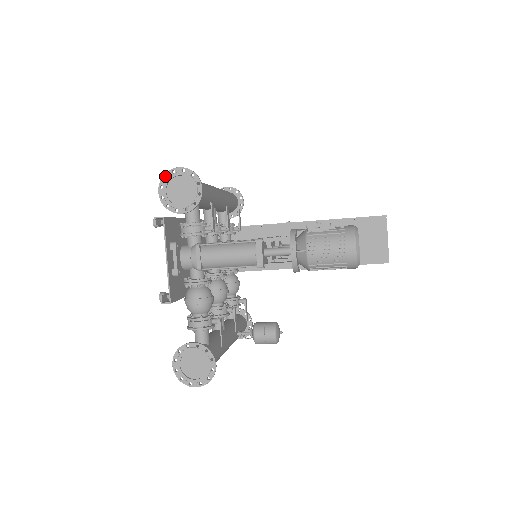
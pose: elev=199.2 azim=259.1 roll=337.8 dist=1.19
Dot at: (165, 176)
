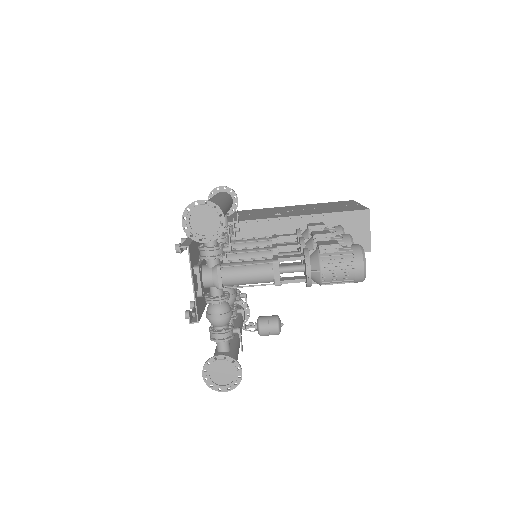
Dot at: occluded
